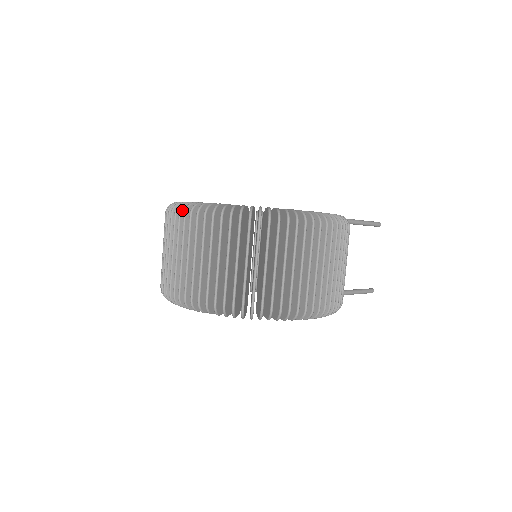
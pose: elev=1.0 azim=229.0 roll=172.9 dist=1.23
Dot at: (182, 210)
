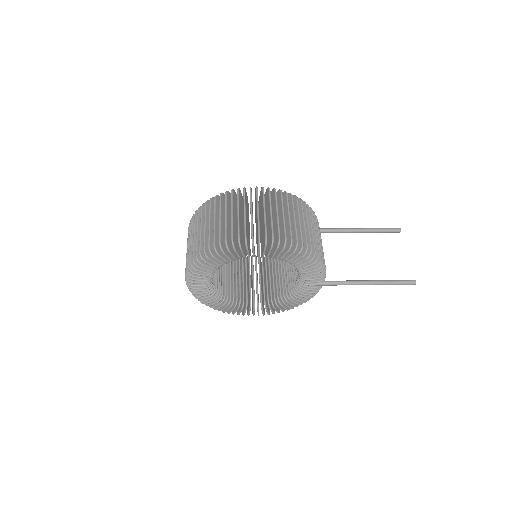
Dot at: occluded
